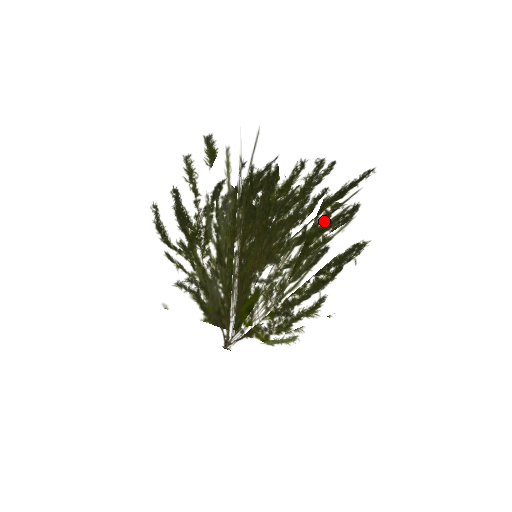
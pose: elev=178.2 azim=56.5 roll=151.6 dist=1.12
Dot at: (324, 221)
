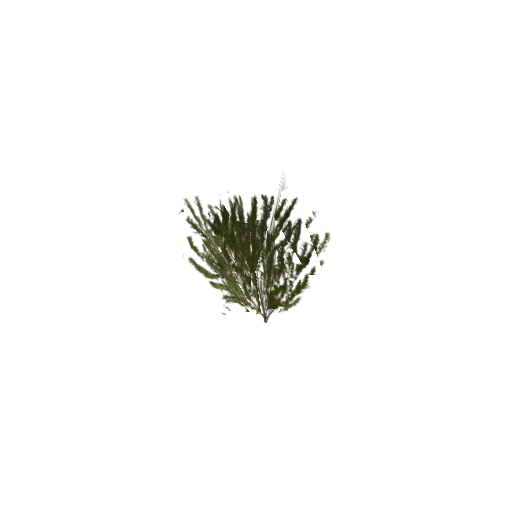
Dot at: (256, 237)
